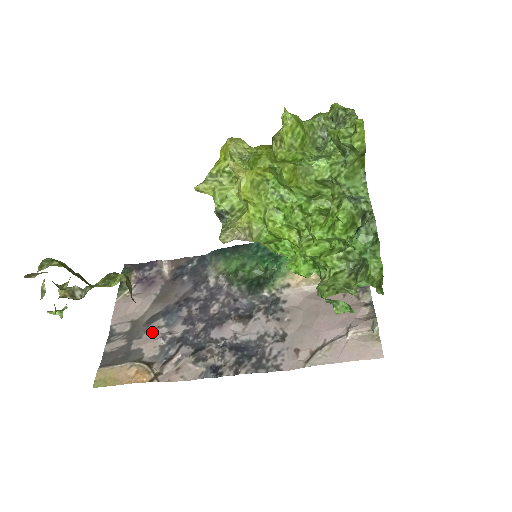
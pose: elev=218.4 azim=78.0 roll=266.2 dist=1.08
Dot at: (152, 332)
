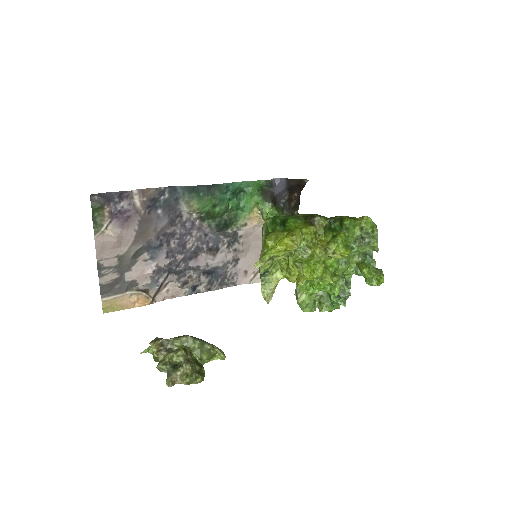
Dot at: (140, 265)
